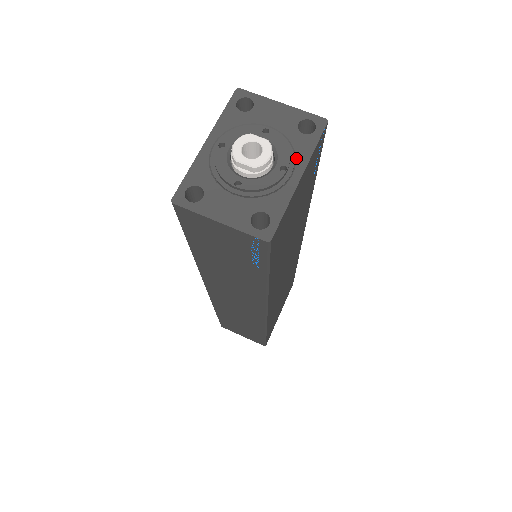
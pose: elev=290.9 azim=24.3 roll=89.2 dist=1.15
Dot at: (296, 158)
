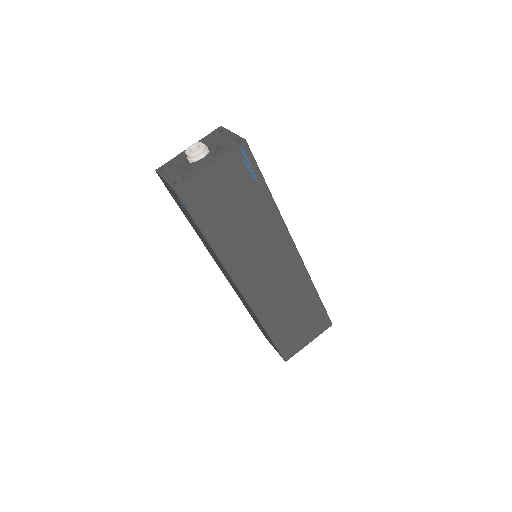
Dot at: (216, 156)
